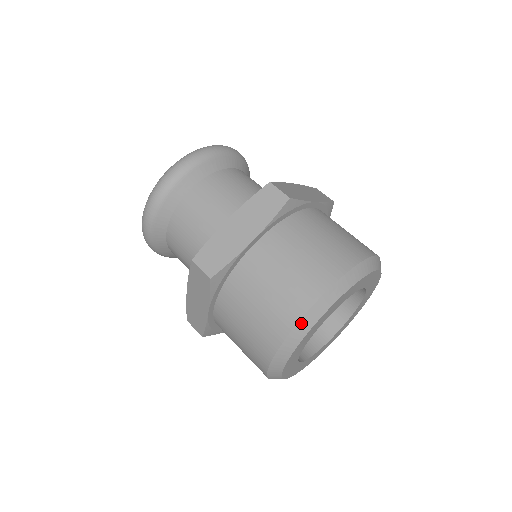
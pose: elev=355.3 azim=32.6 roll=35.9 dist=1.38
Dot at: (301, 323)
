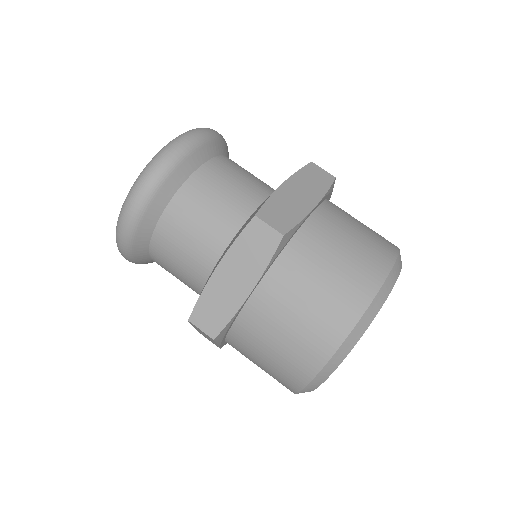
Dot at: (321, 373)
